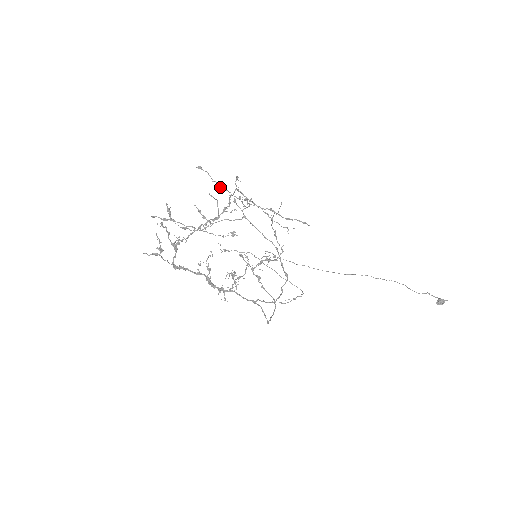
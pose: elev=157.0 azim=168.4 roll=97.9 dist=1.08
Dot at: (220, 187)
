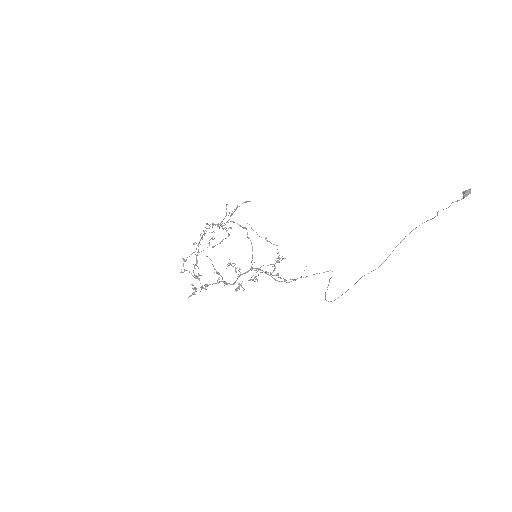
Dot at: occluded
